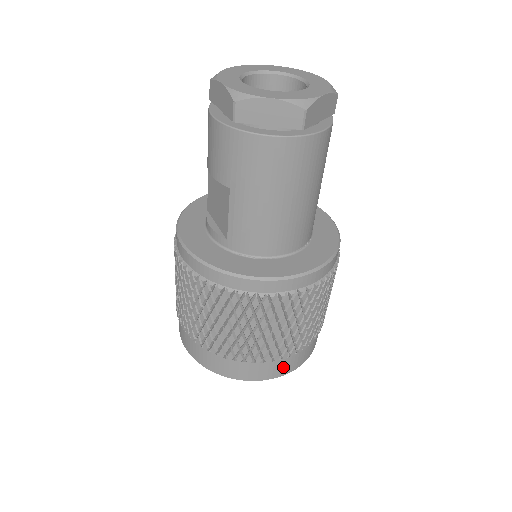
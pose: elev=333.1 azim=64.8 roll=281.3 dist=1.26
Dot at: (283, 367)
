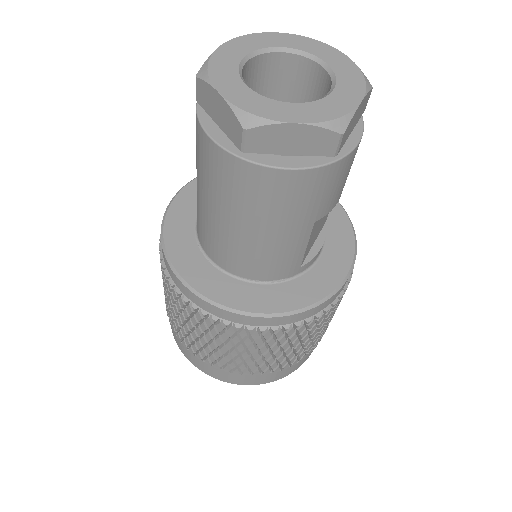
Dot at: (210, 370)
